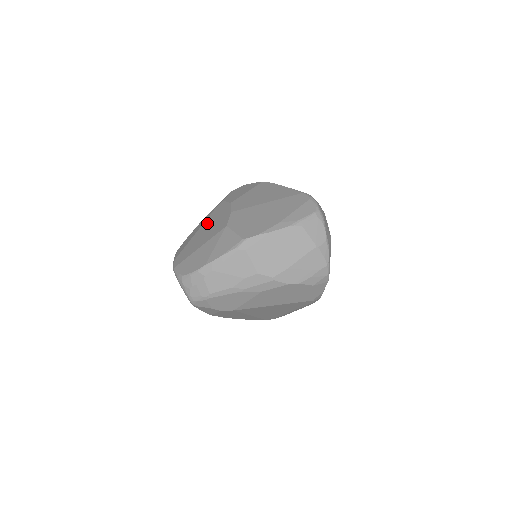
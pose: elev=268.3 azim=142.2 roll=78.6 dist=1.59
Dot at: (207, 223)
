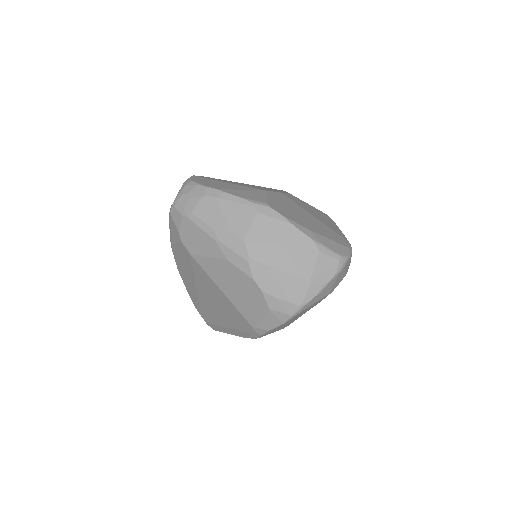
Dot at: occluded
